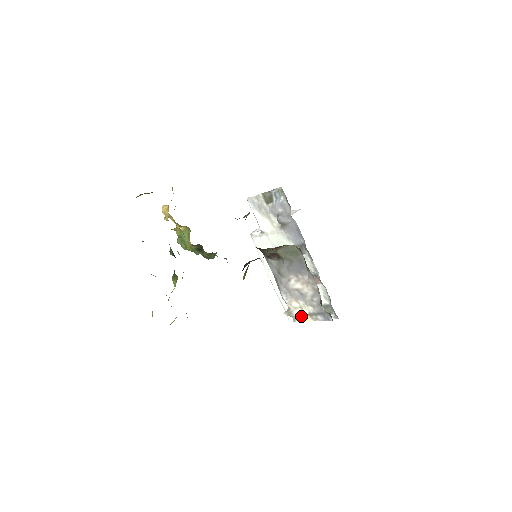
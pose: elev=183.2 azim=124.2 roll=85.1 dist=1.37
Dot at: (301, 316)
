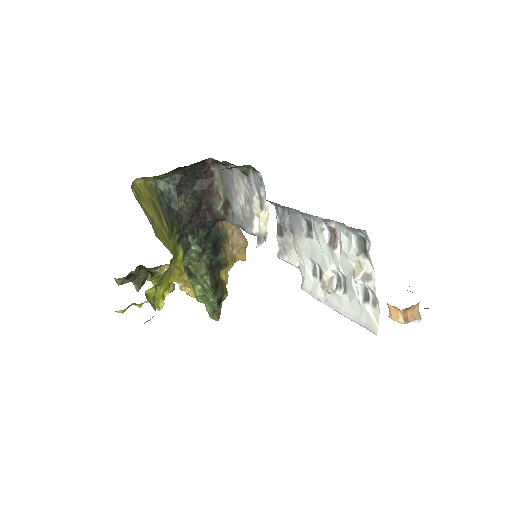
Dot at: (264, 225)
